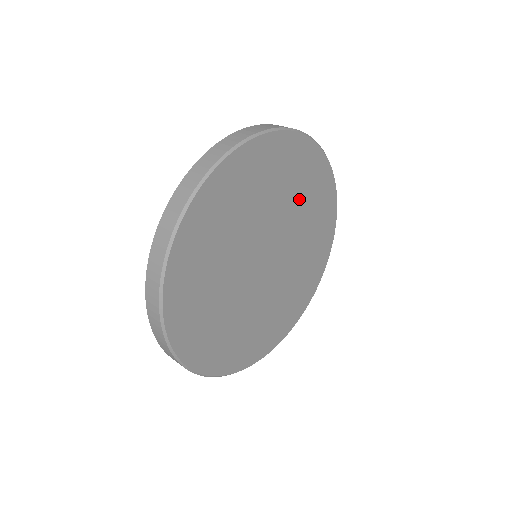
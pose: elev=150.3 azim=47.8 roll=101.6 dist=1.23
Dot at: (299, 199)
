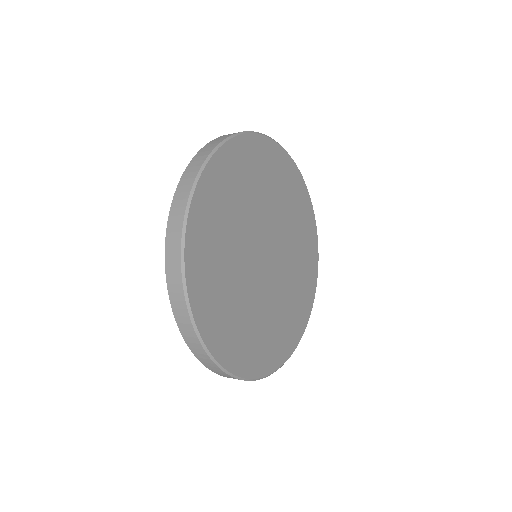
Dot at: (287, 208)
